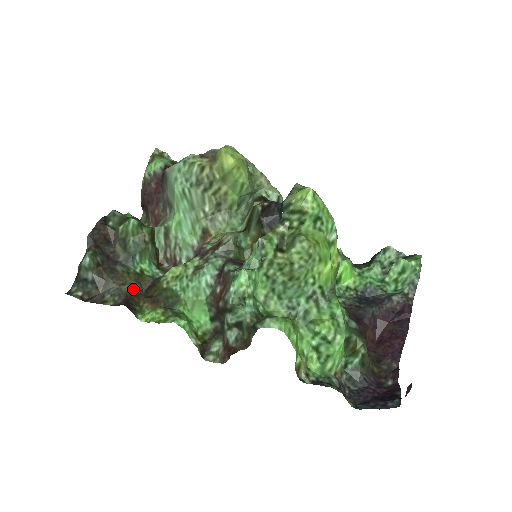
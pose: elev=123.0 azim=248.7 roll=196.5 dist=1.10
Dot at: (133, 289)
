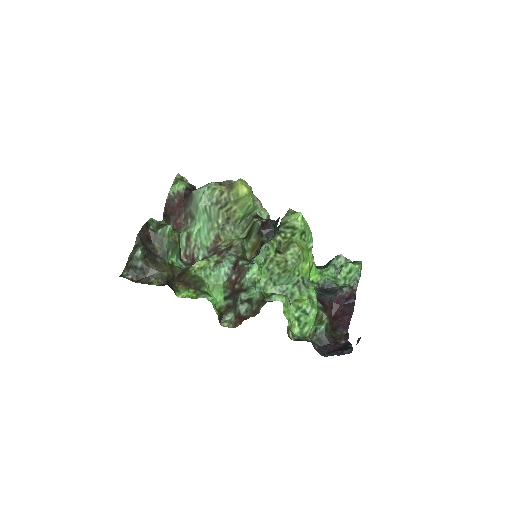
Dot at: (170, 275)
